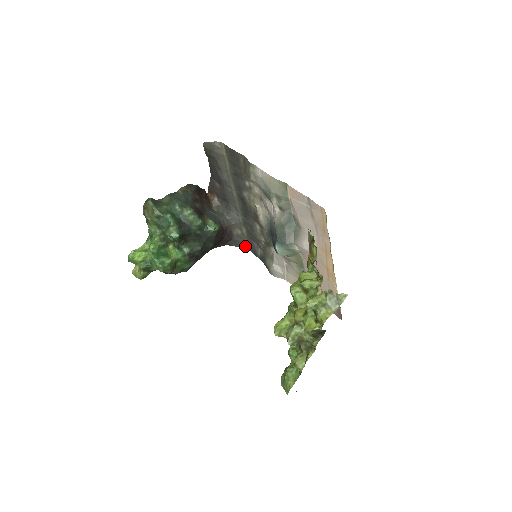
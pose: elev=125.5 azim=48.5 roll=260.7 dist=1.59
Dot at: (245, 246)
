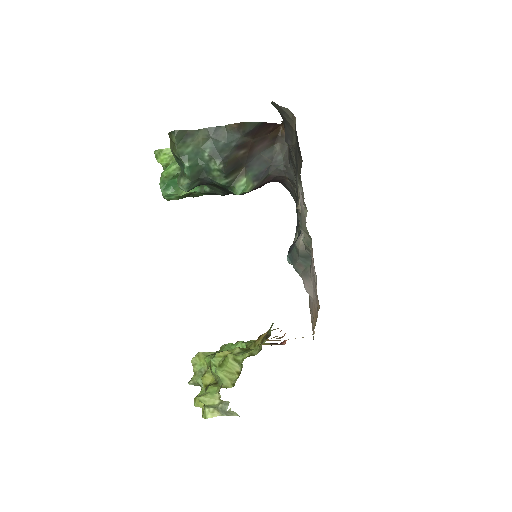
Dot at: (294, 197)
